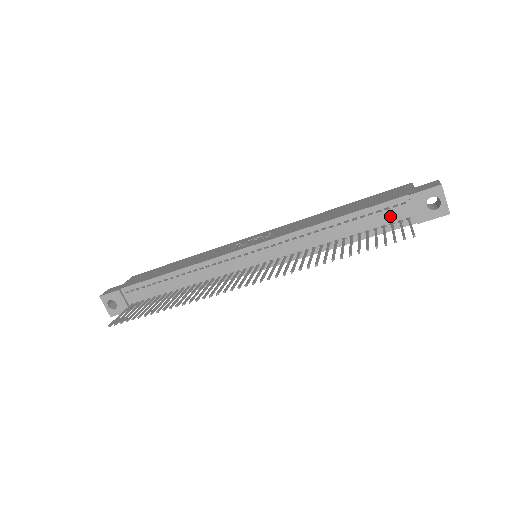
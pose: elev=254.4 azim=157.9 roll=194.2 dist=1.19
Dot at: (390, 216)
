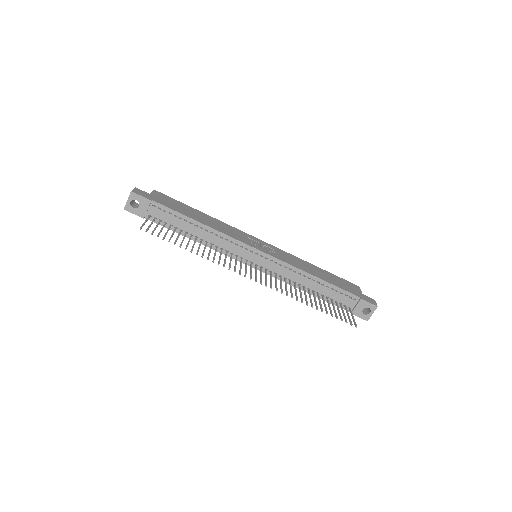
Dot at: (344, 300)
